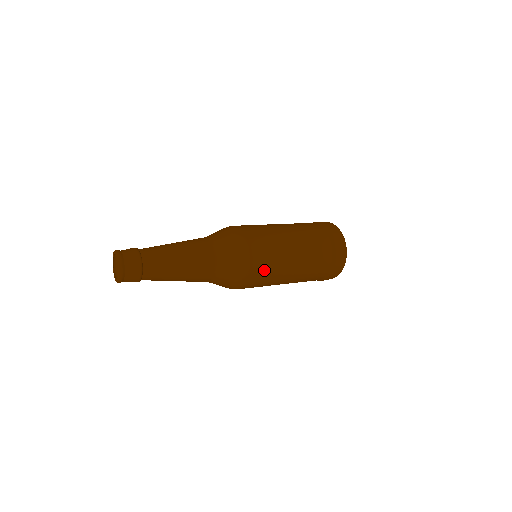
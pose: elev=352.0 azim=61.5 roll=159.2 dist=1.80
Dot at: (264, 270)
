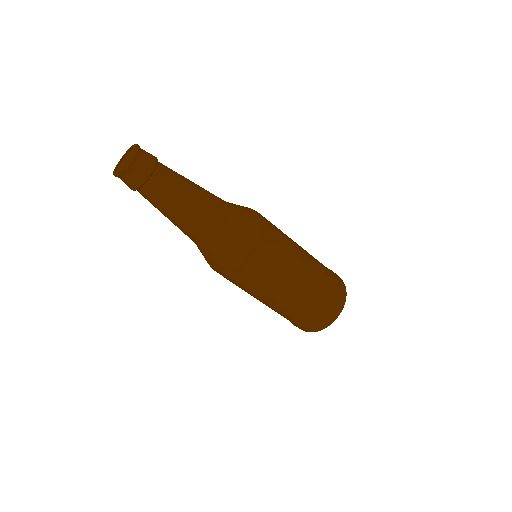
Dot at: (263, 264)
